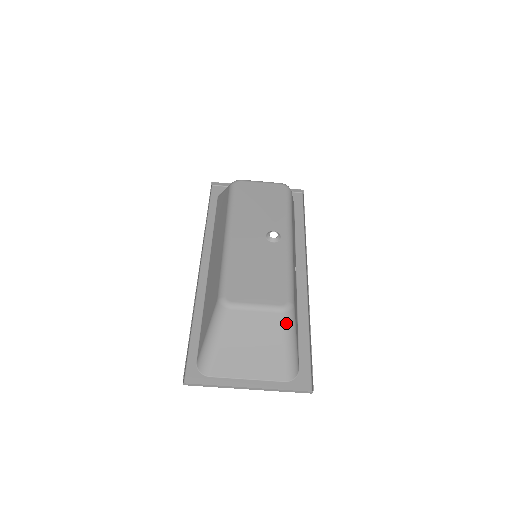
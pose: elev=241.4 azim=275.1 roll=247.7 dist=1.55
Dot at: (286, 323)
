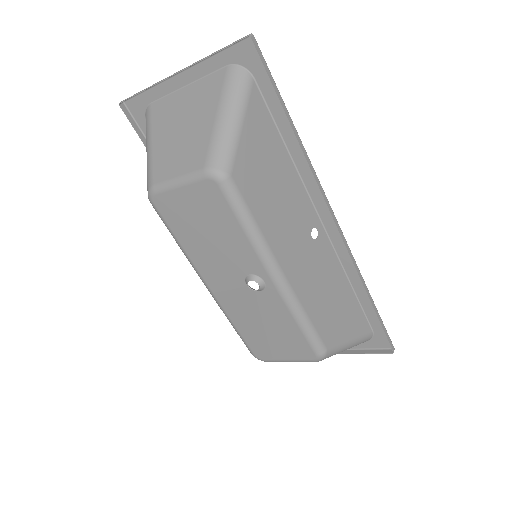
Dot at: (328, 357)
